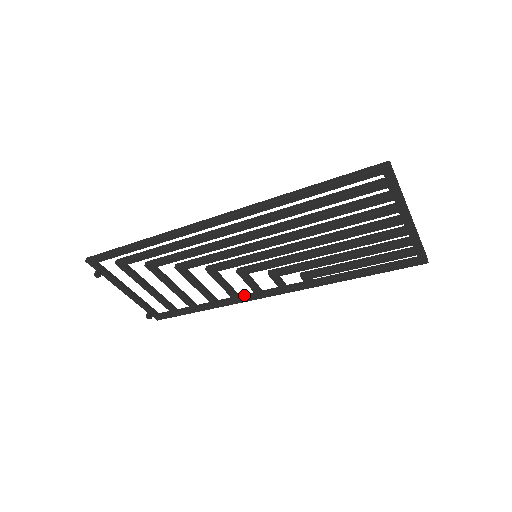
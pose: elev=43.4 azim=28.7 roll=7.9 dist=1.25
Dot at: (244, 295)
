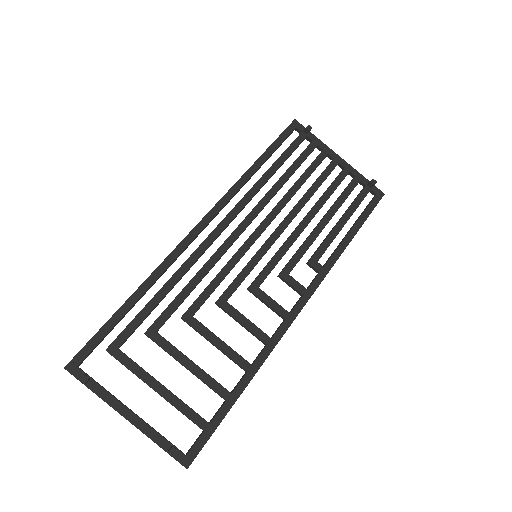
Dot at: occluded
